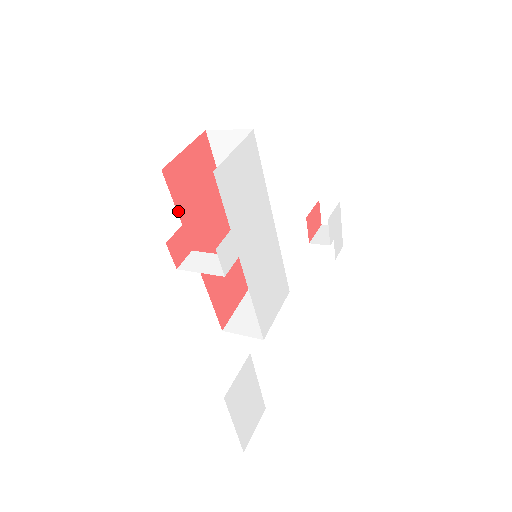
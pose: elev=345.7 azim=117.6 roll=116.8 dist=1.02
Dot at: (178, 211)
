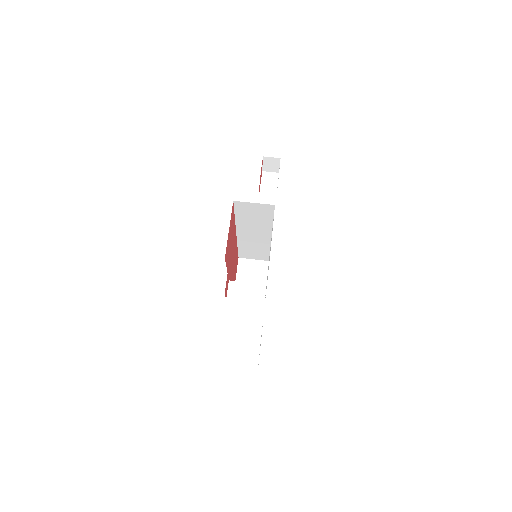
Dot at: (227, 269)
